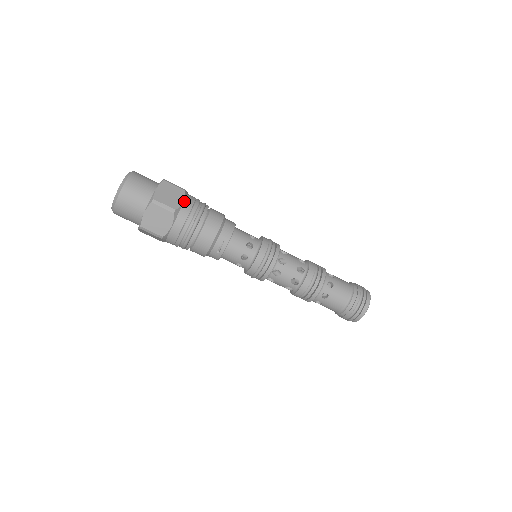
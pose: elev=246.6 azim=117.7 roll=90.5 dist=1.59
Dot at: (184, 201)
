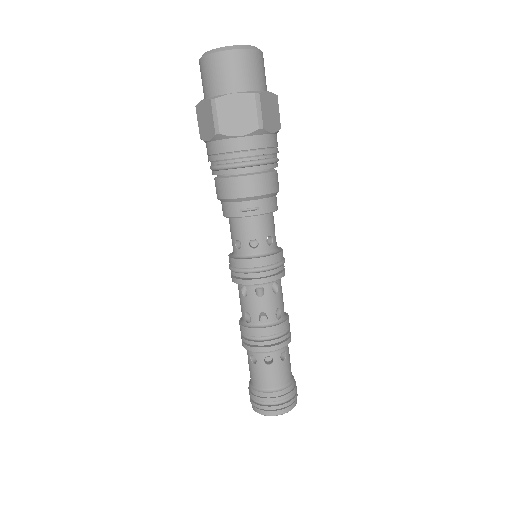
Dot at: (273, 133)
